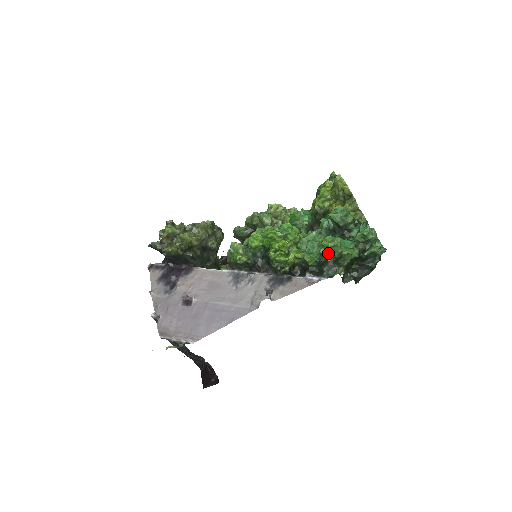
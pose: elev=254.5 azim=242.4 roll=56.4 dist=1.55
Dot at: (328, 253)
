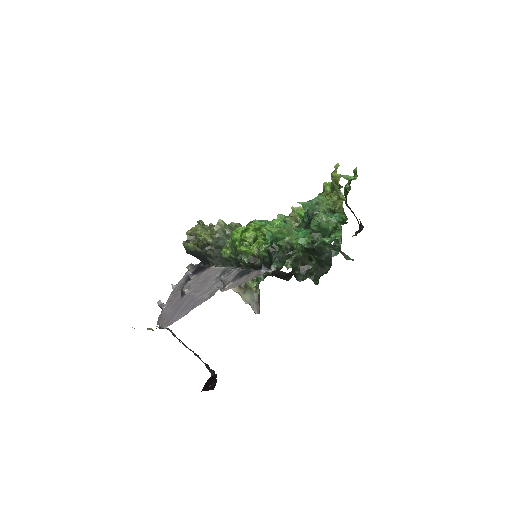
Dot at: (276, 241)
